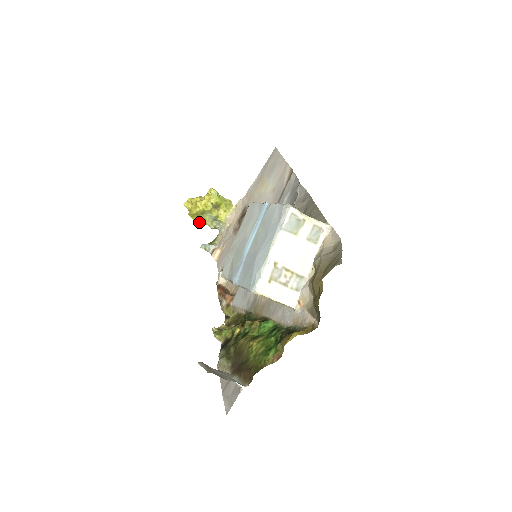
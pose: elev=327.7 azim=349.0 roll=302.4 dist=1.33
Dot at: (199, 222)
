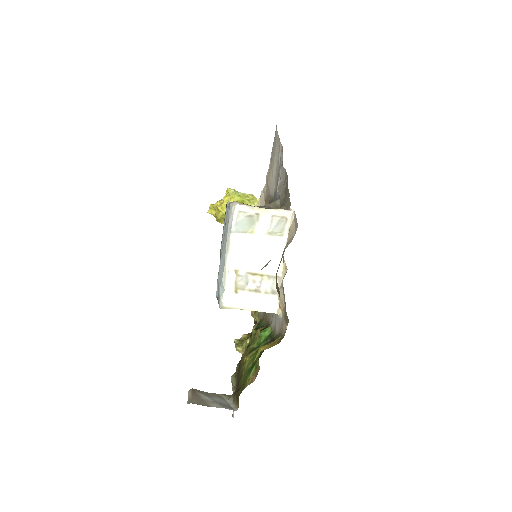
Dot at: occluded
